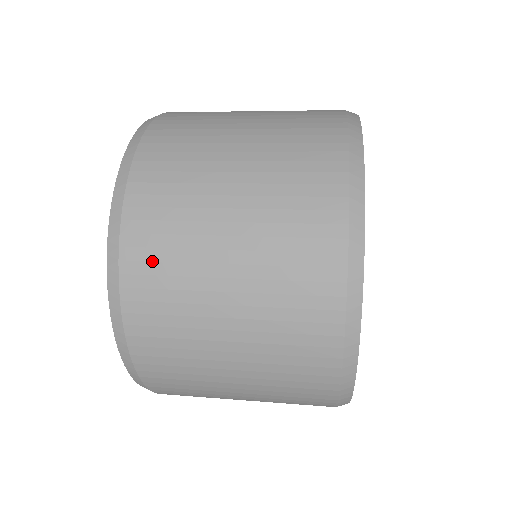
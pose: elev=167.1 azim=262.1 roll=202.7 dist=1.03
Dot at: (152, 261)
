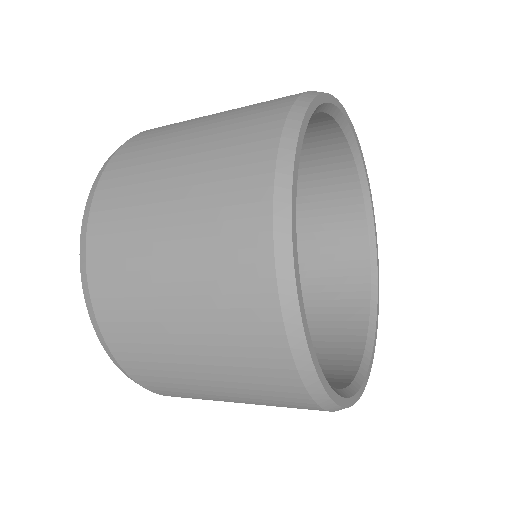
Dot at: (139, 361)
